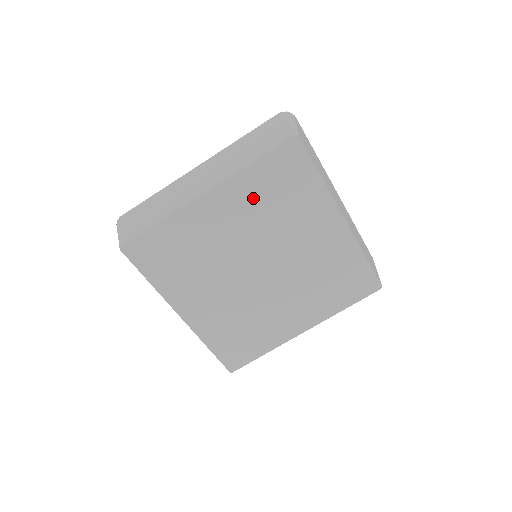
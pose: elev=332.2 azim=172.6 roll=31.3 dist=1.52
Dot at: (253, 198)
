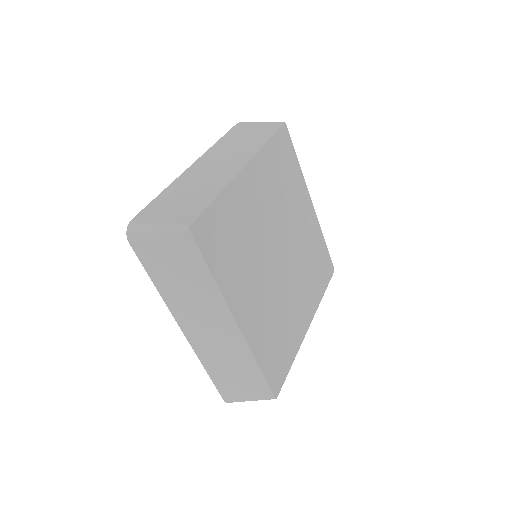
Dot at: (271, 176)
